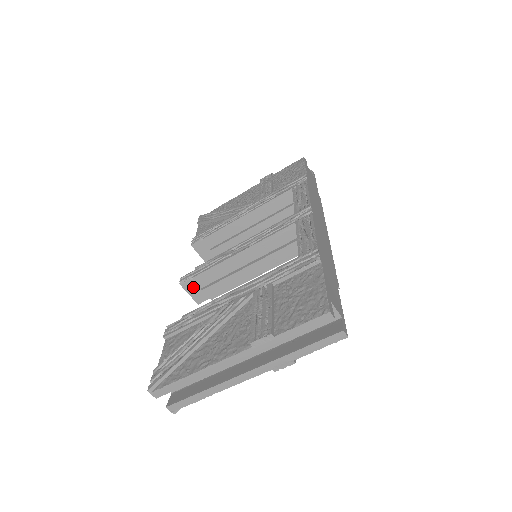
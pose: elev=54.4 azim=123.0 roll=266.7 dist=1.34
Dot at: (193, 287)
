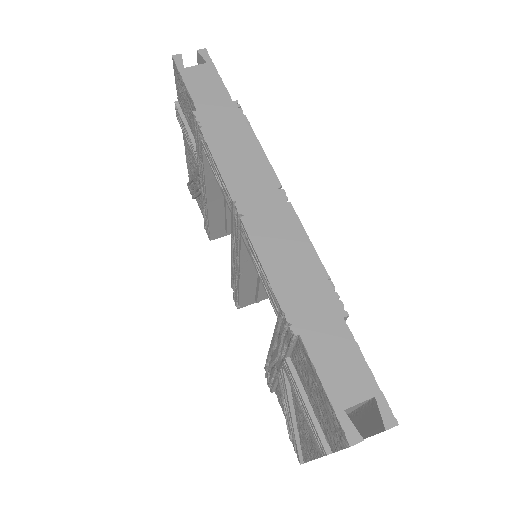
Dot at: (249, 301)
